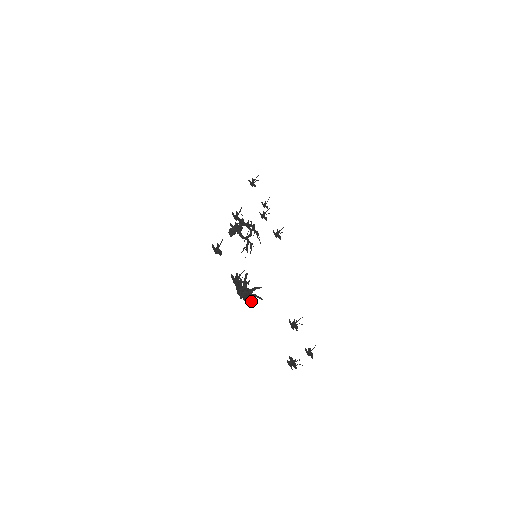
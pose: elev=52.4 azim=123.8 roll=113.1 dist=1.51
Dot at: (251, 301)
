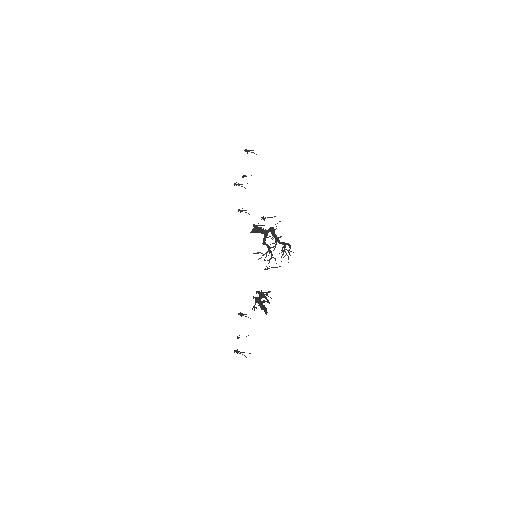
Dot at: occluded
